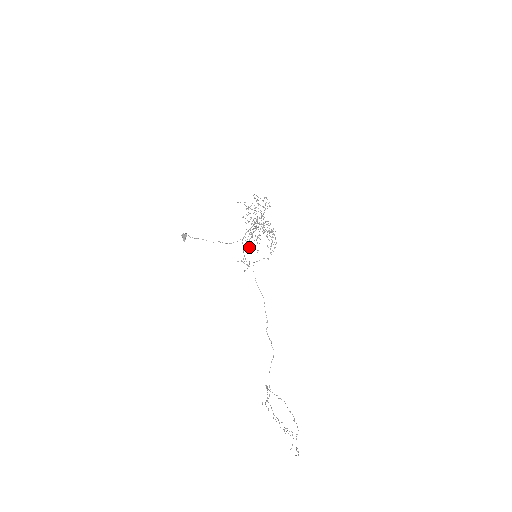
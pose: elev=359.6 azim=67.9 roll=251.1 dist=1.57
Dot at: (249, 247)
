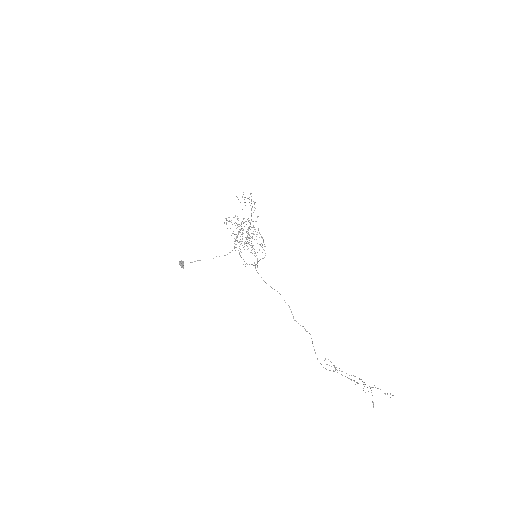
Dot at: (251, 245)
